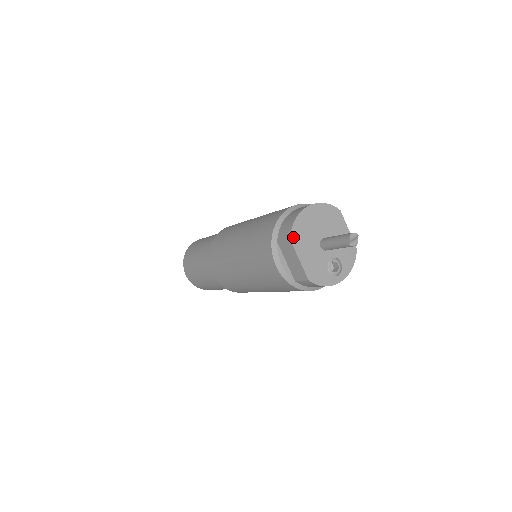
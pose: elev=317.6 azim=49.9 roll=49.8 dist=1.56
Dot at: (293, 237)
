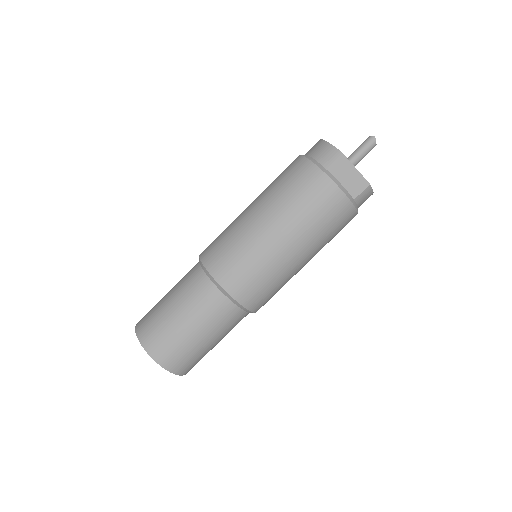
Dot at: (341, 153)
